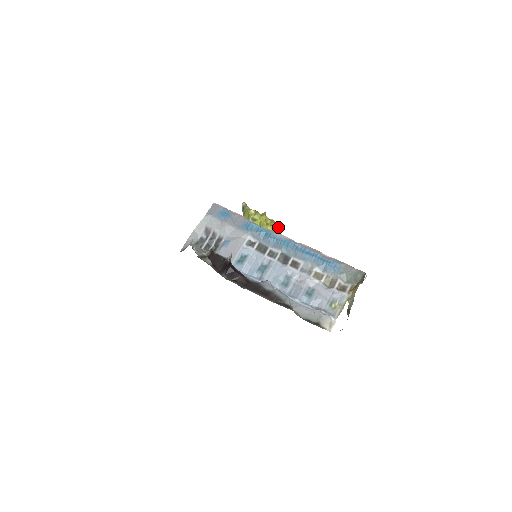
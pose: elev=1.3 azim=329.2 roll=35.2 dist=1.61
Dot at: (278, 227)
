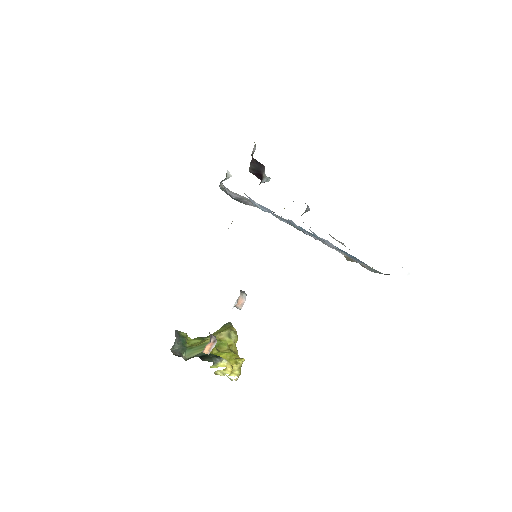
Dot at: occluded
